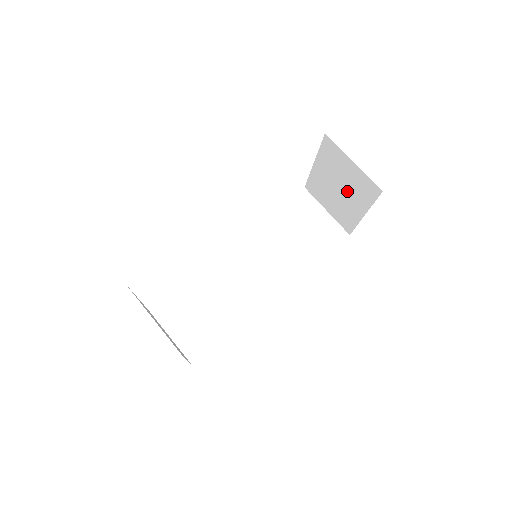
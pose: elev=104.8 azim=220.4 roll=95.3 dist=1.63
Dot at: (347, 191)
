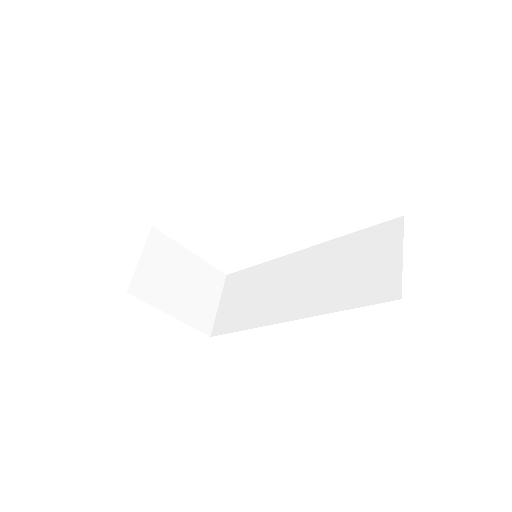
Dot at: occluded
